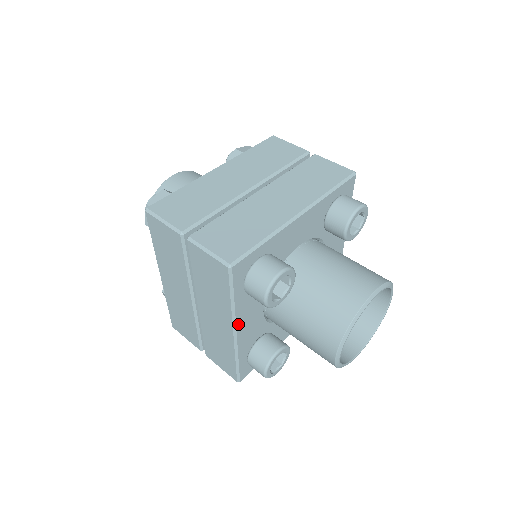
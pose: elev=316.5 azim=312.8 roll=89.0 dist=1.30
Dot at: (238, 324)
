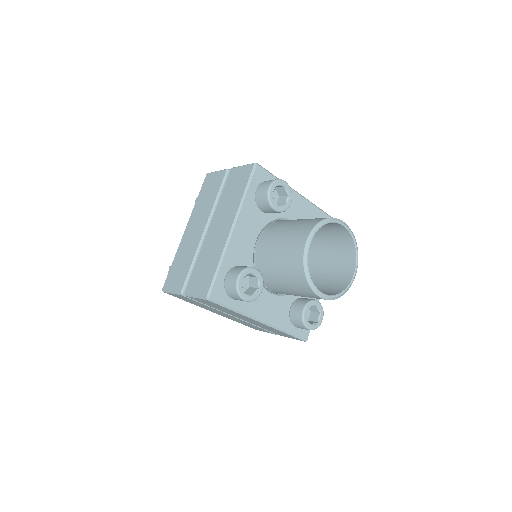
Dot at: (238, 221)
